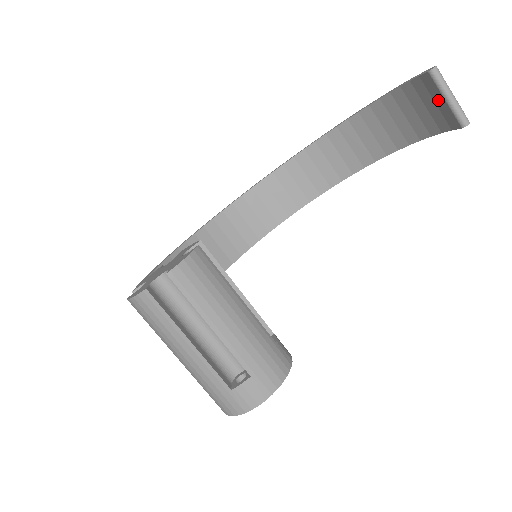
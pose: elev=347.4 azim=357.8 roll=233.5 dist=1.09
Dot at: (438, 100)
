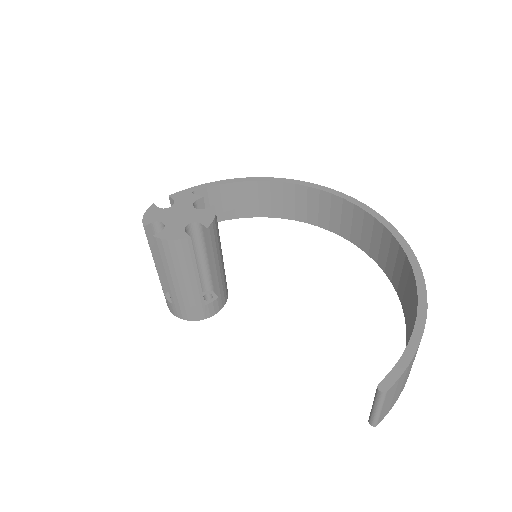
Dot at: occluded
